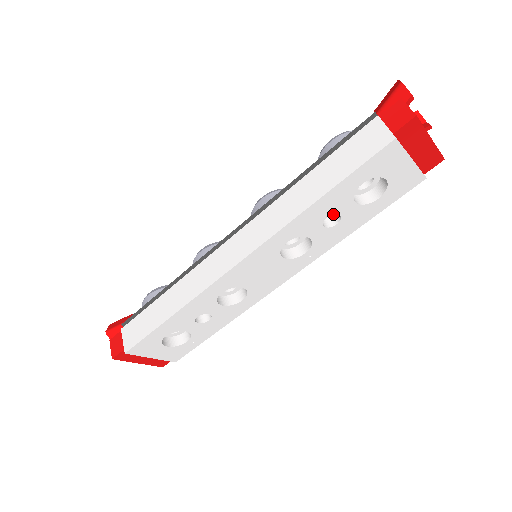
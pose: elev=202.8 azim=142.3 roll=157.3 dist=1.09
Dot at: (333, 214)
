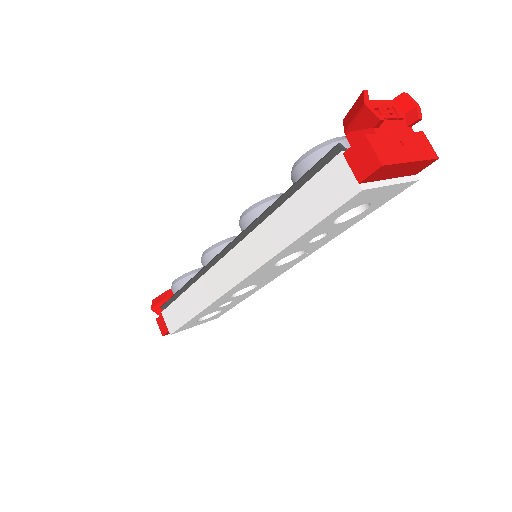
Dot at: occluded
